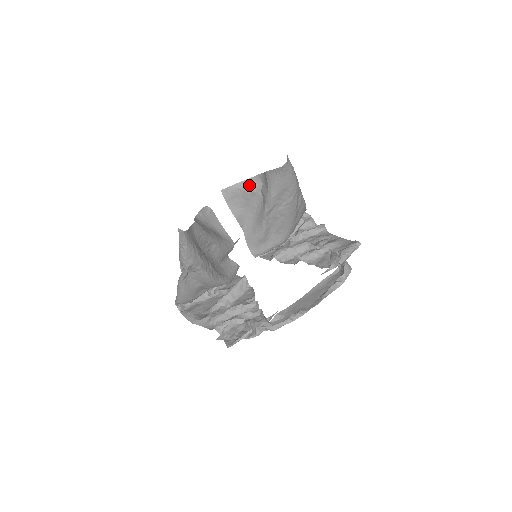
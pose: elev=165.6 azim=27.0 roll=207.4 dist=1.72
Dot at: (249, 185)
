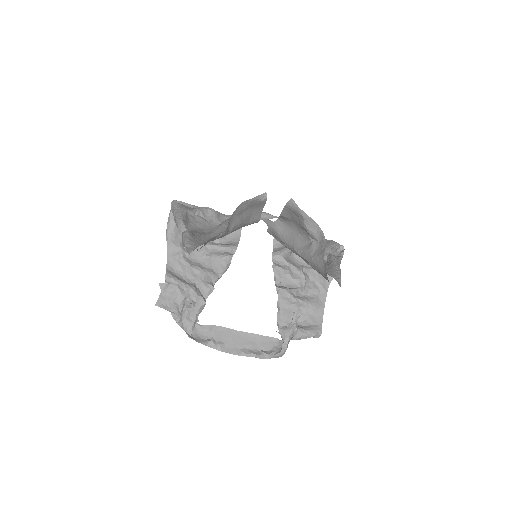
Dot at: (312, 227)
